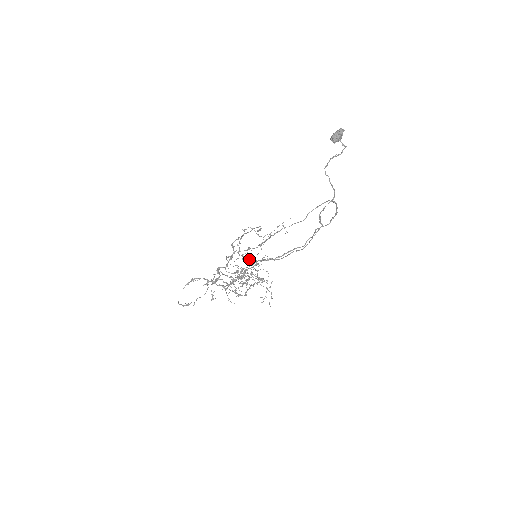
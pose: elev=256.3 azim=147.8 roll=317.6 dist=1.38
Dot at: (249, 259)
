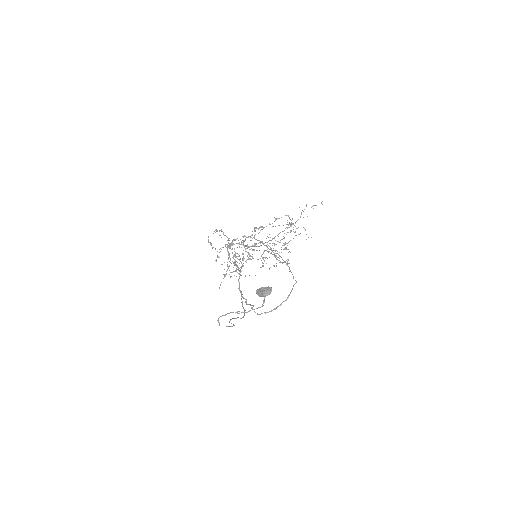
Dot at: occluded
